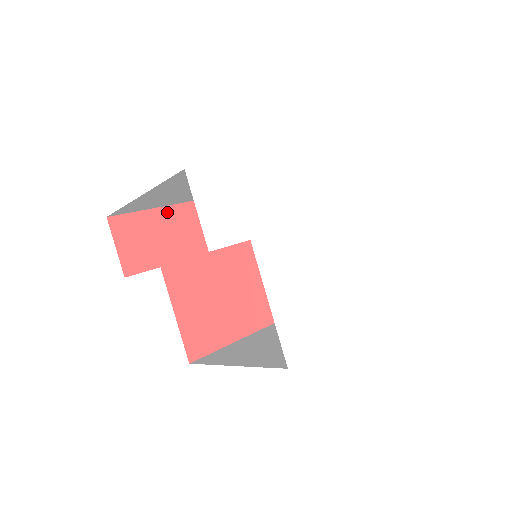
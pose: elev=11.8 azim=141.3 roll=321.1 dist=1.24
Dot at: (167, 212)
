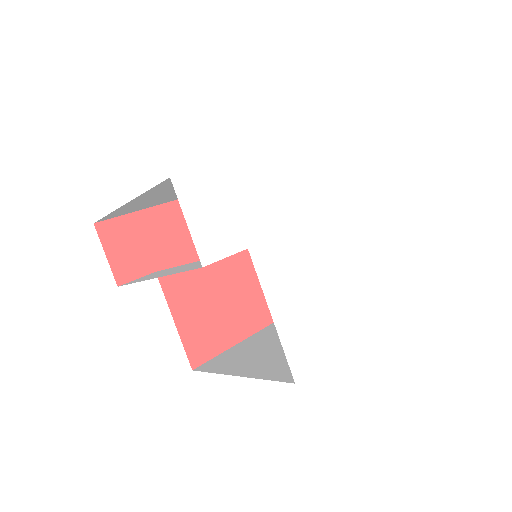
Dot at: (159, 212)
